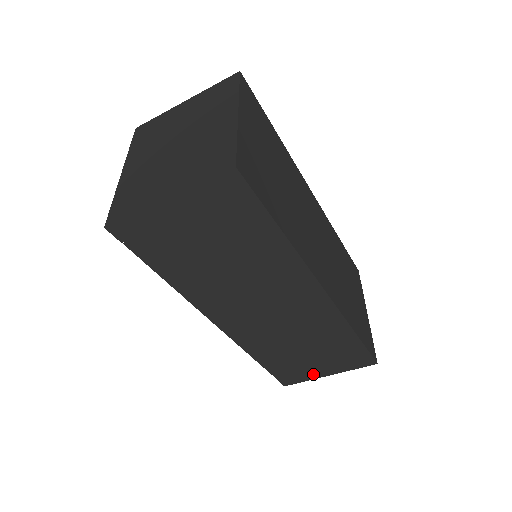
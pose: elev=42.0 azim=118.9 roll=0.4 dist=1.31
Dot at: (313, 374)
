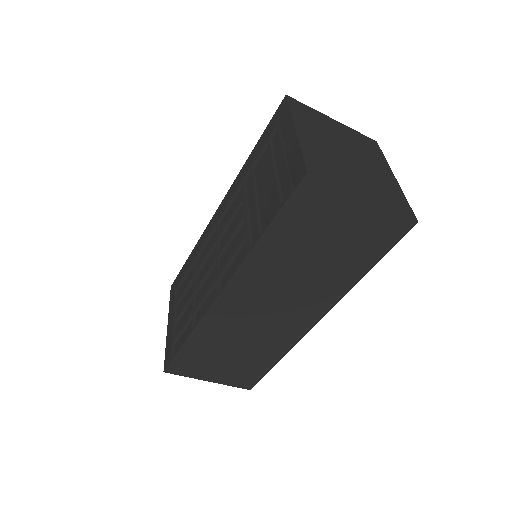
Dot at: (201, 374)
